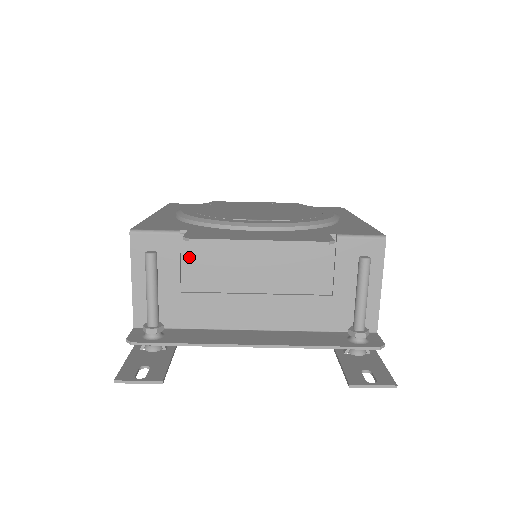
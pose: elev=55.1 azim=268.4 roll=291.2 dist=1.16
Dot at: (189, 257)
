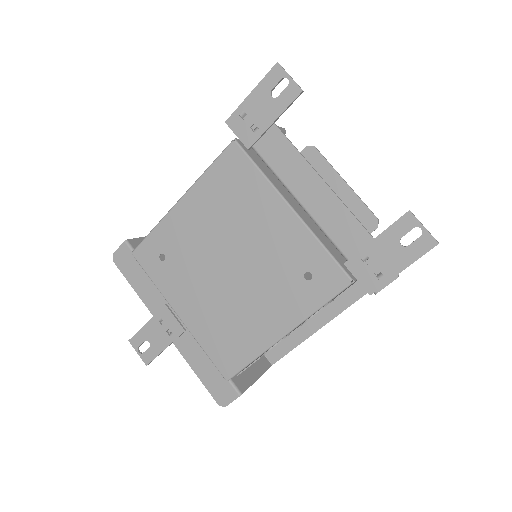
Dot at: occluded
